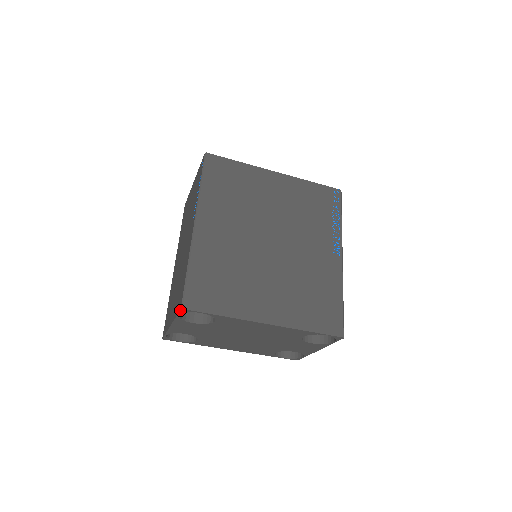
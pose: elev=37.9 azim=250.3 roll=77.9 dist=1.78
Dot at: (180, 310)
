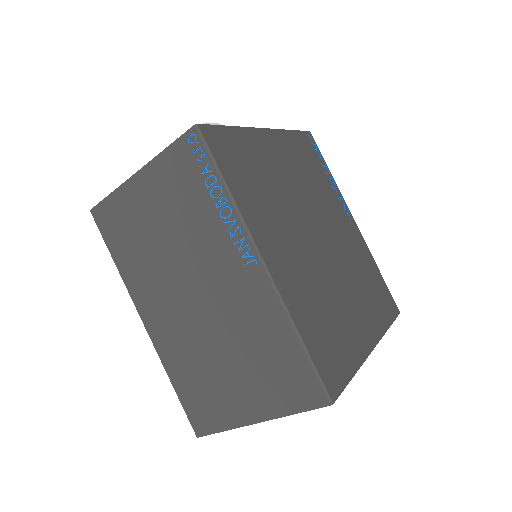
Dot at: (325, 406)
